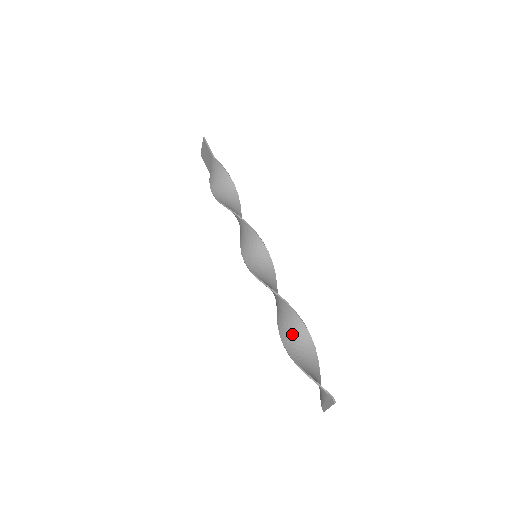
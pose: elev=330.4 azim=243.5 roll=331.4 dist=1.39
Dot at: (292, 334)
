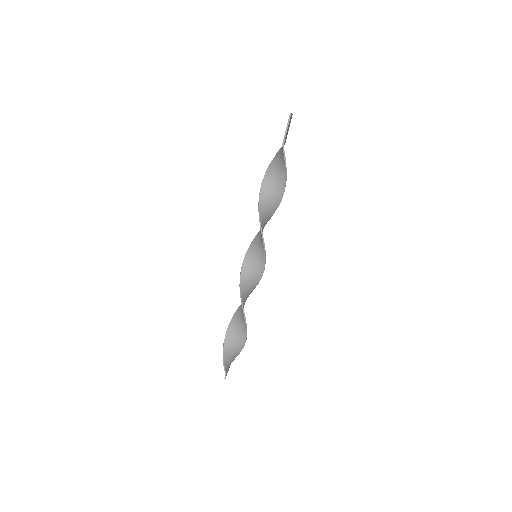
Dot at: (238, 323)
